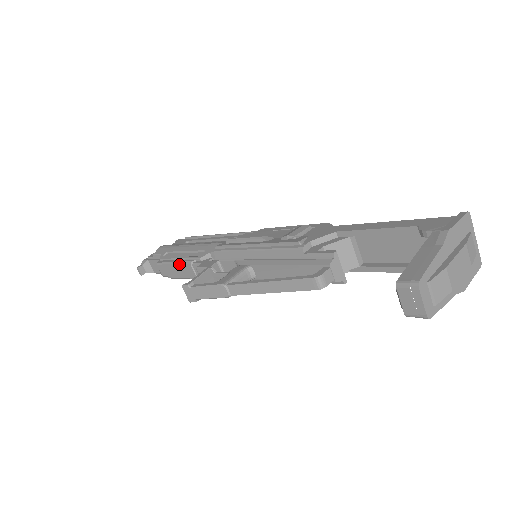
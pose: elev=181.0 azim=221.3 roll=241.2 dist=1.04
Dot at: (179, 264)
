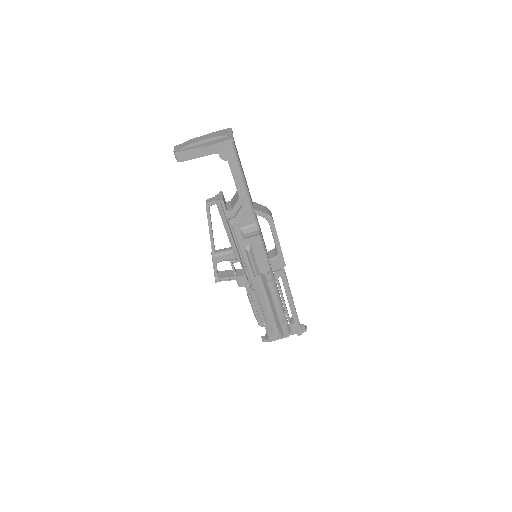
Dot at: occluded
